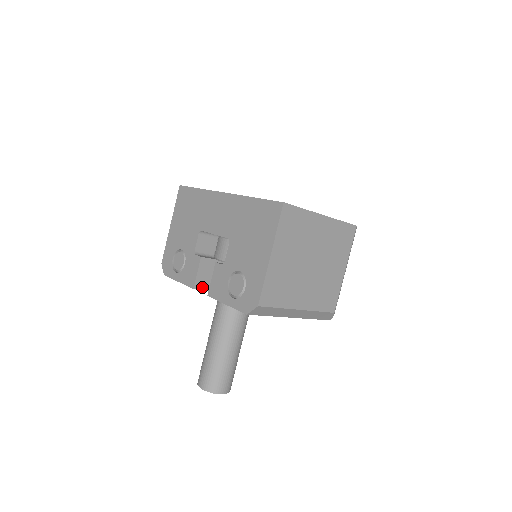
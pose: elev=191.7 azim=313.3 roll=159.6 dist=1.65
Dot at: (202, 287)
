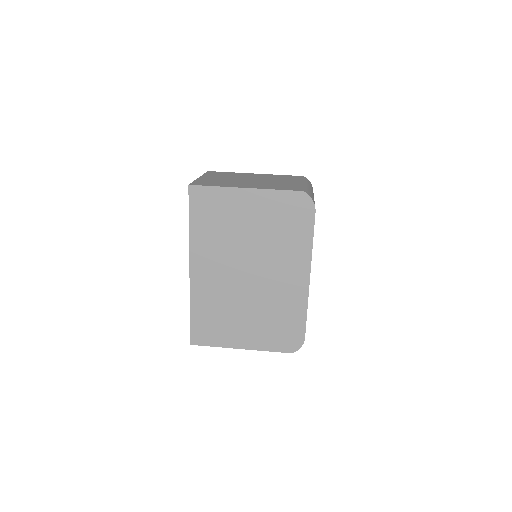
Dot at: occluded
